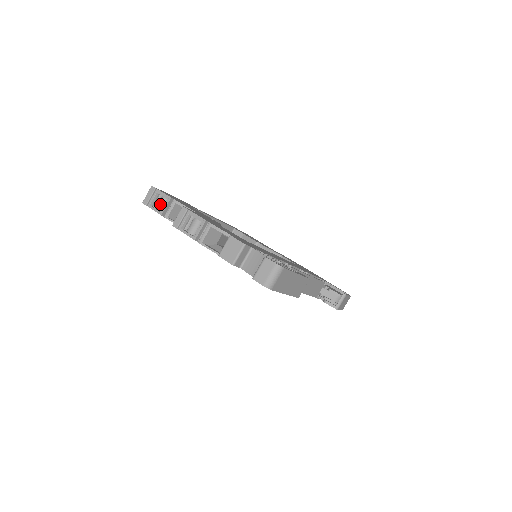
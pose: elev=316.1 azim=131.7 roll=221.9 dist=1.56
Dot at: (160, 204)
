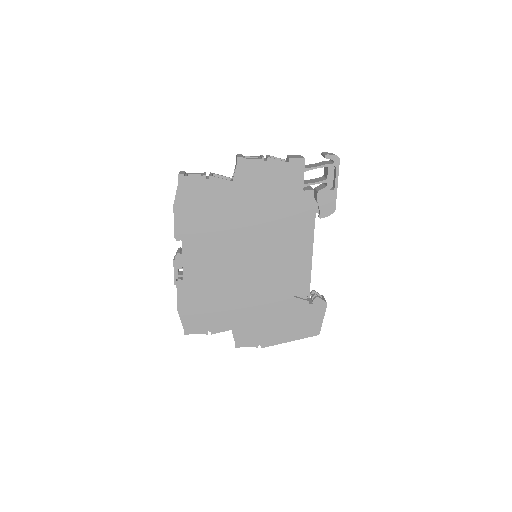
Dot at: occluded
